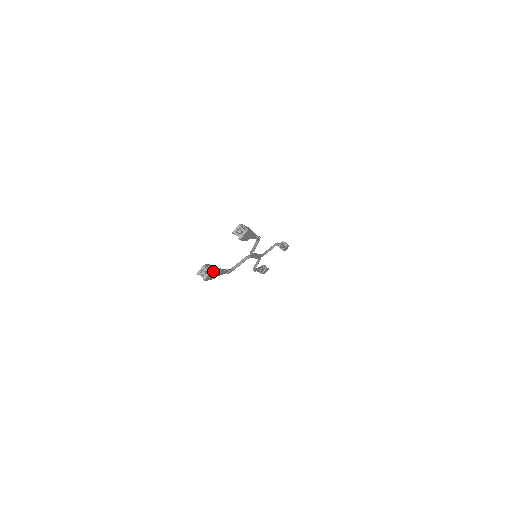
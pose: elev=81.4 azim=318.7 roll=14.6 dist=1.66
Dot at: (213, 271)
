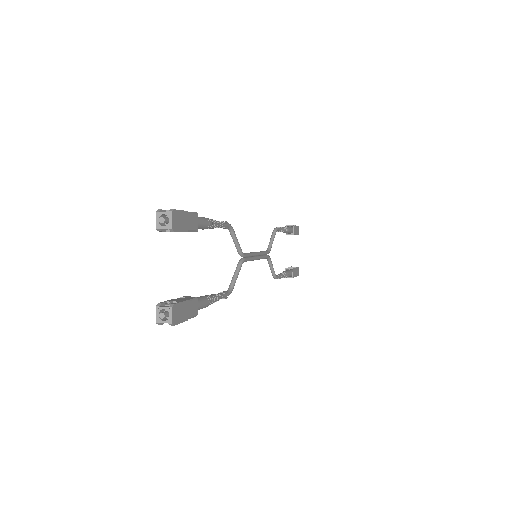
Dot at: (176, 303)
